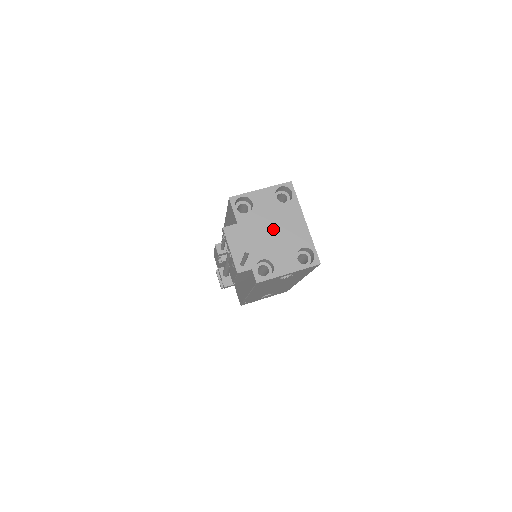
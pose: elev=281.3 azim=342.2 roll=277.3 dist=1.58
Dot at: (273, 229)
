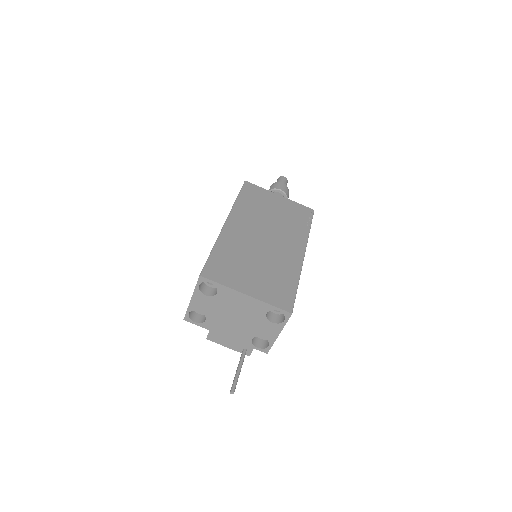
Dot at: (233, 317)
